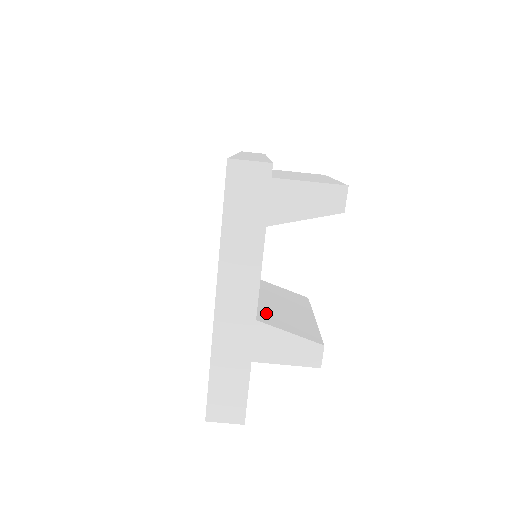
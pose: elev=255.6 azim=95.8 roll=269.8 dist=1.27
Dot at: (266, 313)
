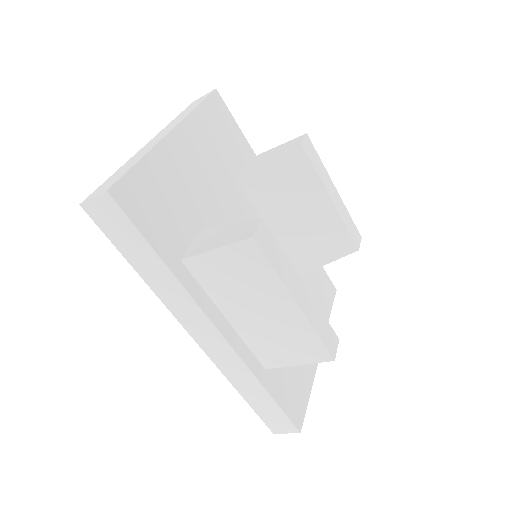
Dot at: (298, 254)
